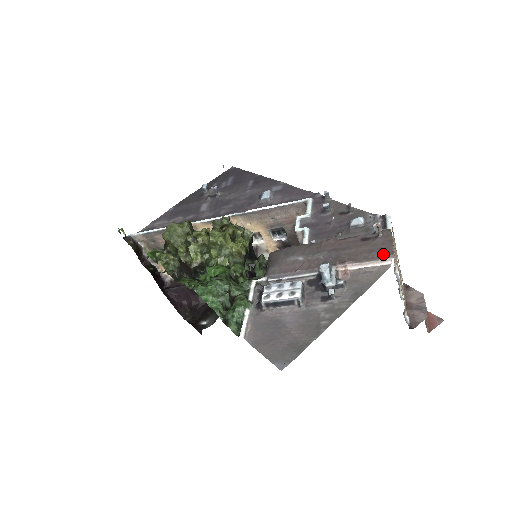
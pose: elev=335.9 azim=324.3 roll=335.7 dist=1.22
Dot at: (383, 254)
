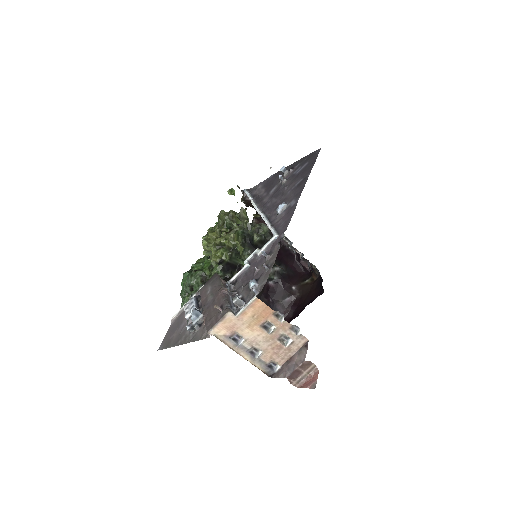
Dot at: (208, 327)
